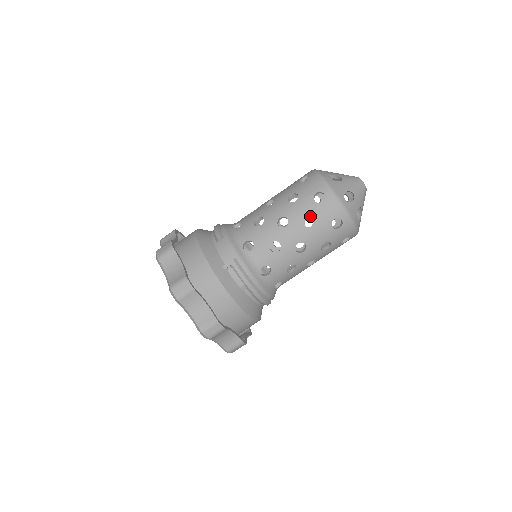
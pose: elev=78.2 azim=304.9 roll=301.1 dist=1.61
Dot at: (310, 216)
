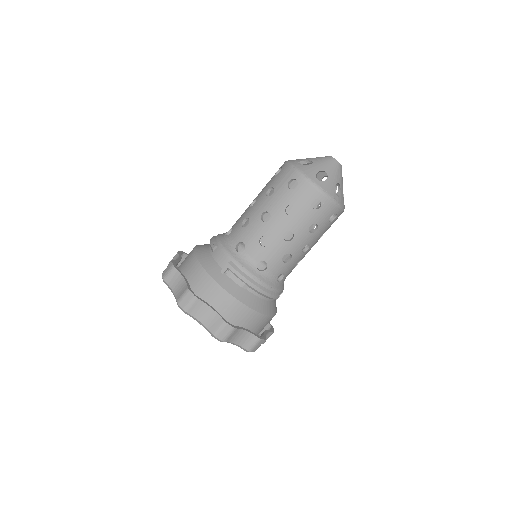
Dot at: (288, 204)
